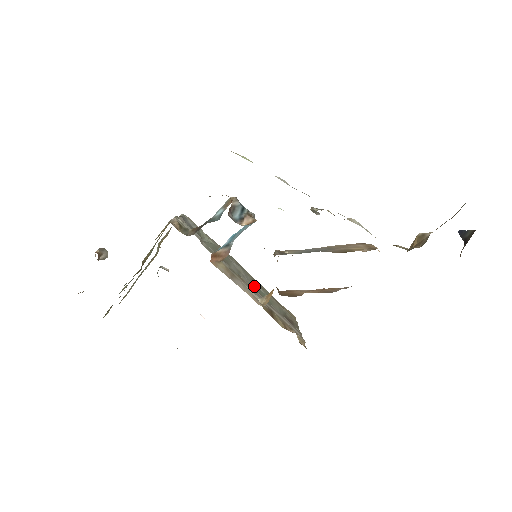
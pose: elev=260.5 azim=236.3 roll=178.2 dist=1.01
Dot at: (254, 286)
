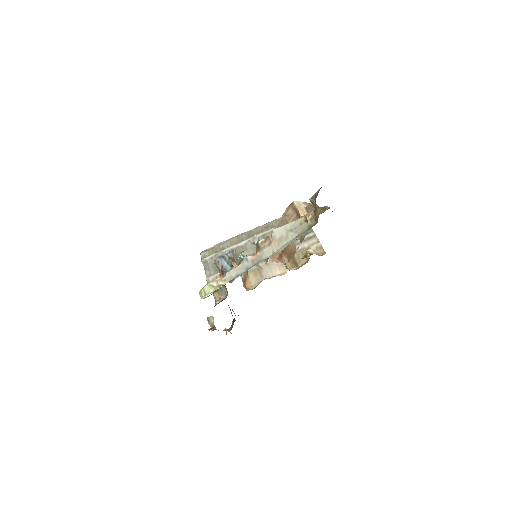
Dot at: occluded
